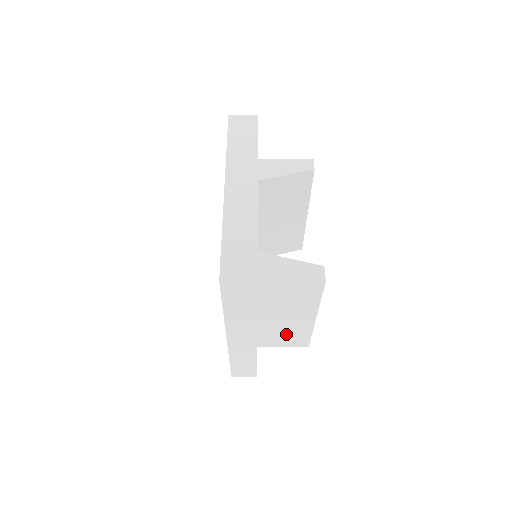
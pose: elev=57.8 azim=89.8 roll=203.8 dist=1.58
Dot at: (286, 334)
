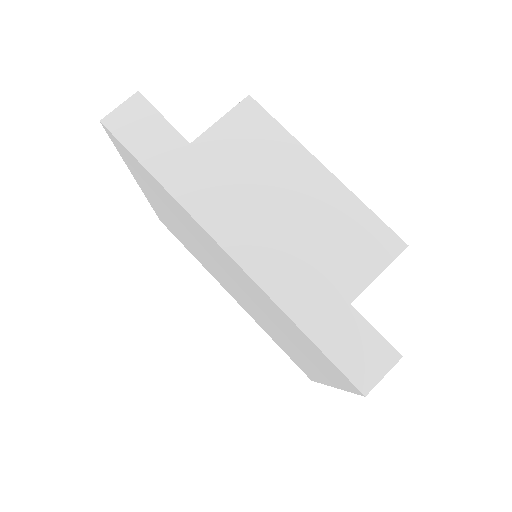
Dot at: (339, 238)
